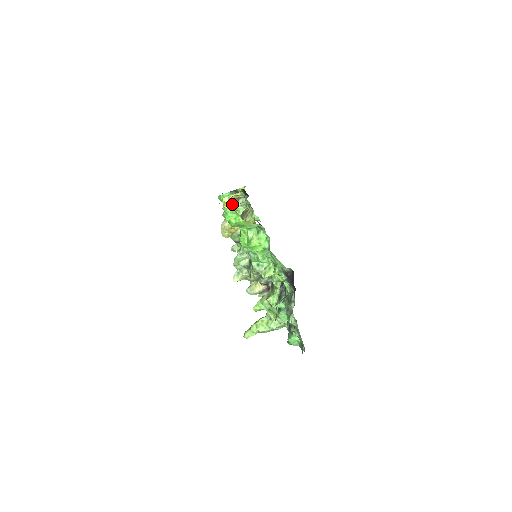
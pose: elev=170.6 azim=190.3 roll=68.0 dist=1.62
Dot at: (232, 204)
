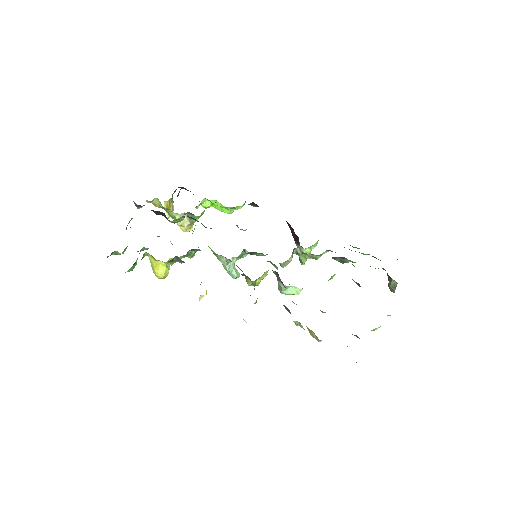
Dot at: occluded
